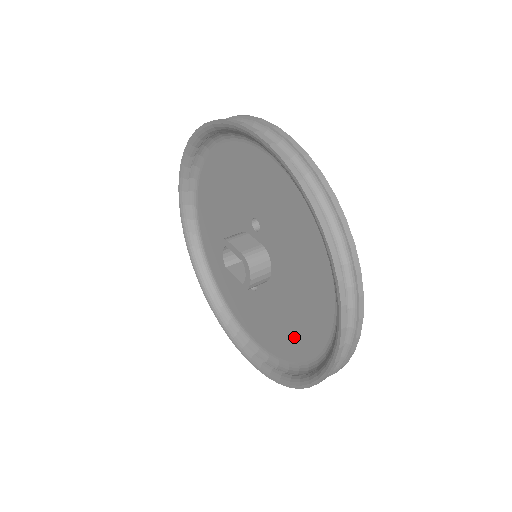
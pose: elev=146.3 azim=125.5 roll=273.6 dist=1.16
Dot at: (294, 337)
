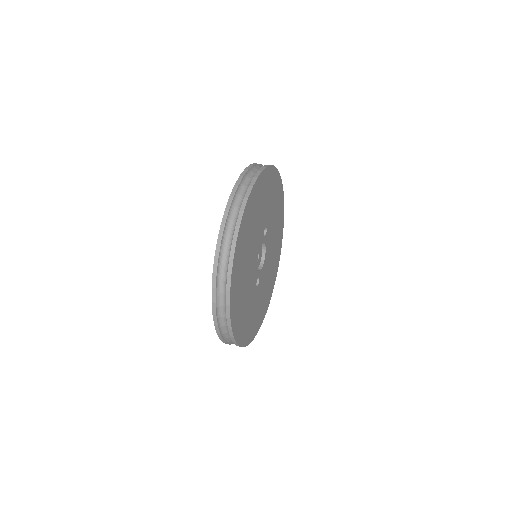
Dot at: occluded
